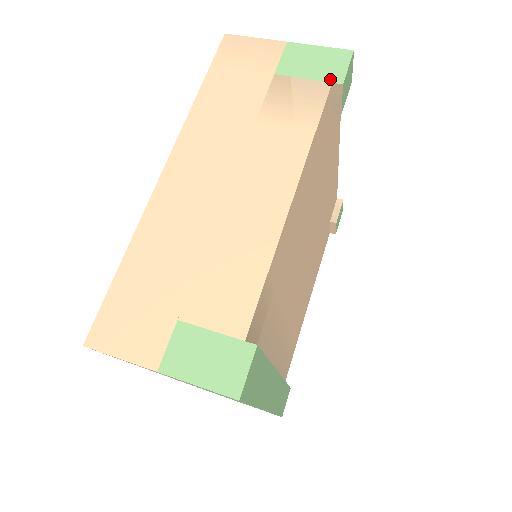
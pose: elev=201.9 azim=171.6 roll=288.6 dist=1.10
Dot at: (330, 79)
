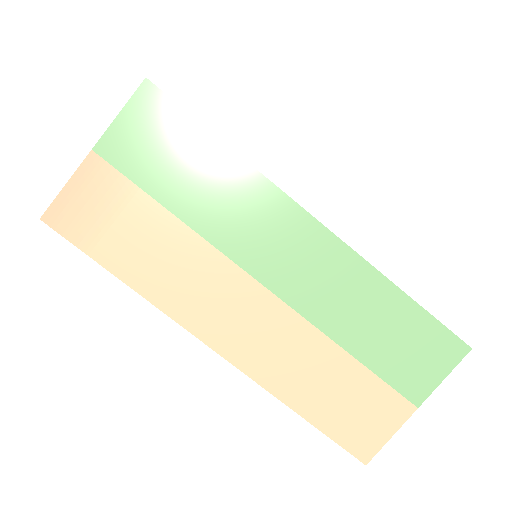
Dot at: occluded
